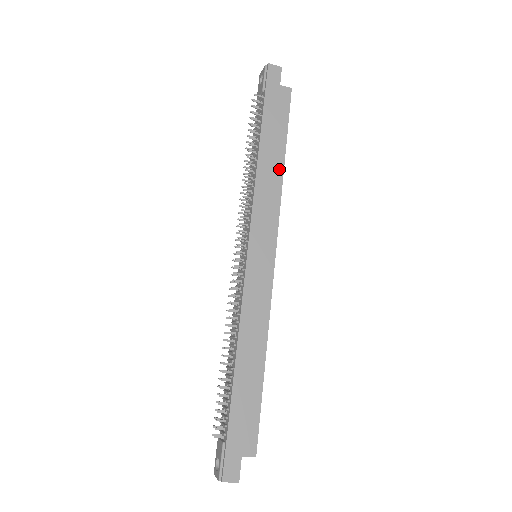
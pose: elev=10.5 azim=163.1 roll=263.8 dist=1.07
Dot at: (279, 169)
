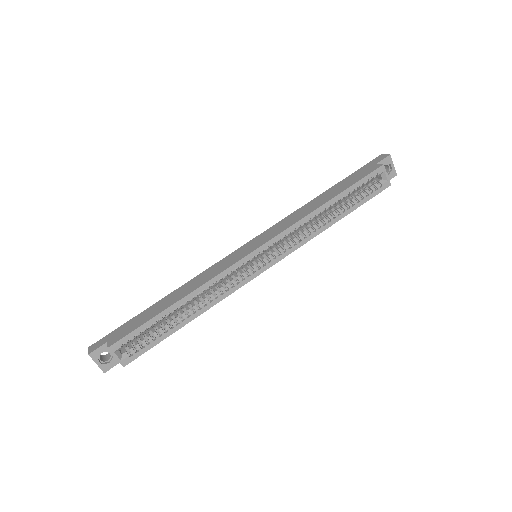
Dot at: (318, 205)
